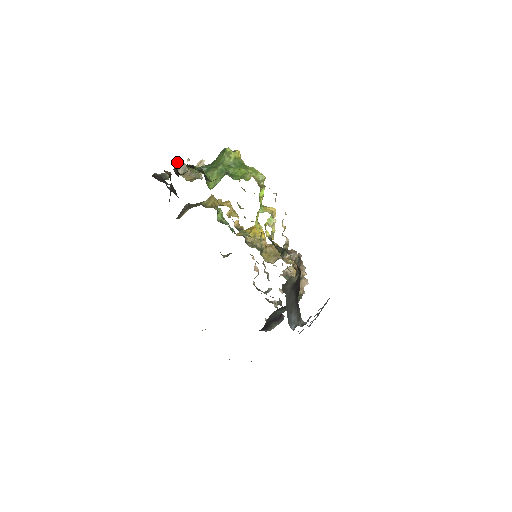
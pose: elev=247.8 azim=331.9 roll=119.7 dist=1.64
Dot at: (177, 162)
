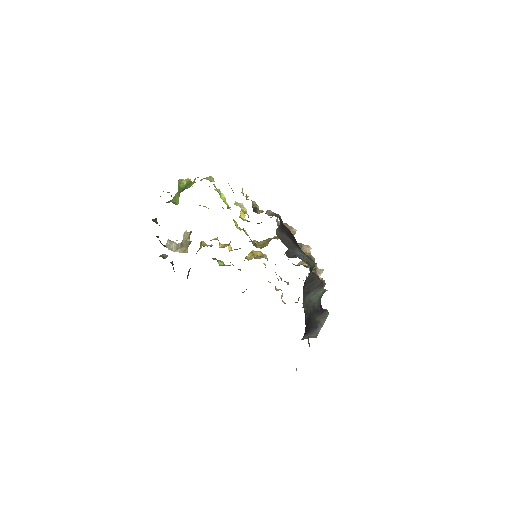
Dot at: (168, 244)
